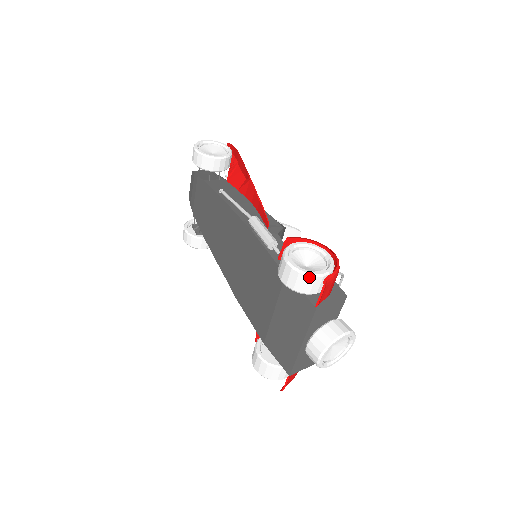
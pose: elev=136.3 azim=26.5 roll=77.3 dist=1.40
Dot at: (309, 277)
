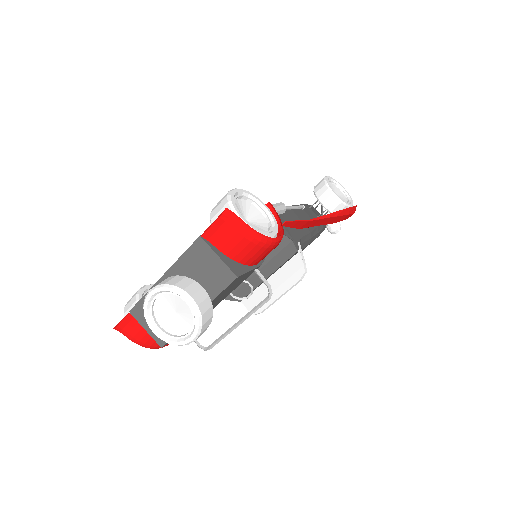
Dot at: (228, 205)
